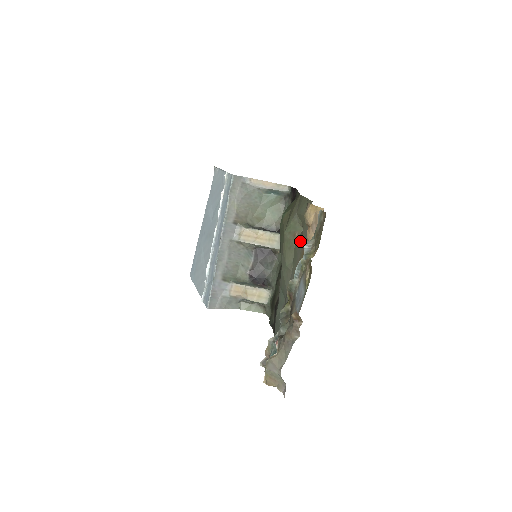
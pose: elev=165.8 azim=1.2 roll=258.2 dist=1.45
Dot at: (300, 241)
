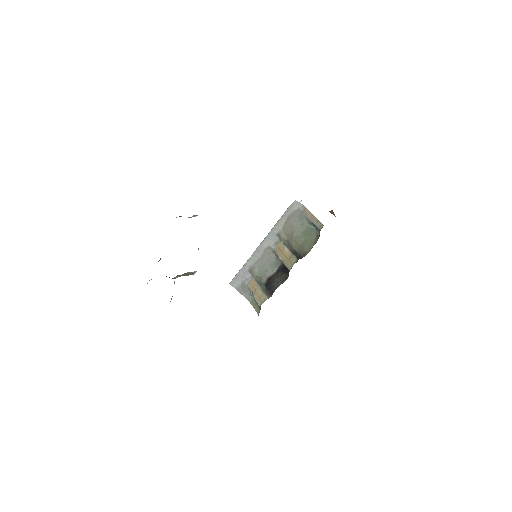
Dot at: occluded
